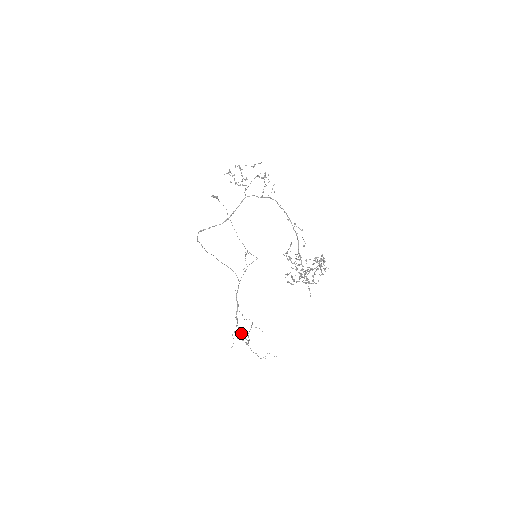
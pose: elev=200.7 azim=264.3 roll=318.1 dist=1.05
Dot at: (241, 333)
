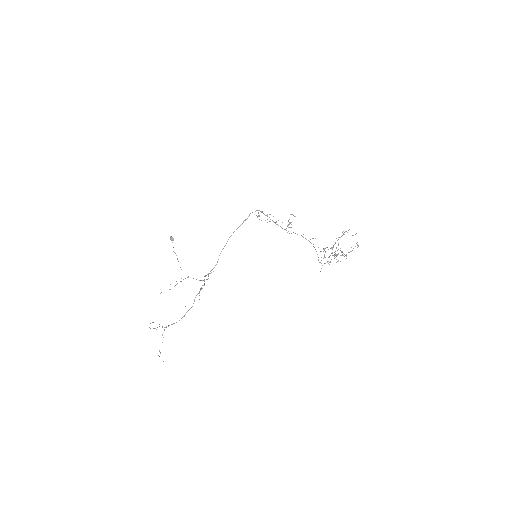
Dot at: (153, 322)
